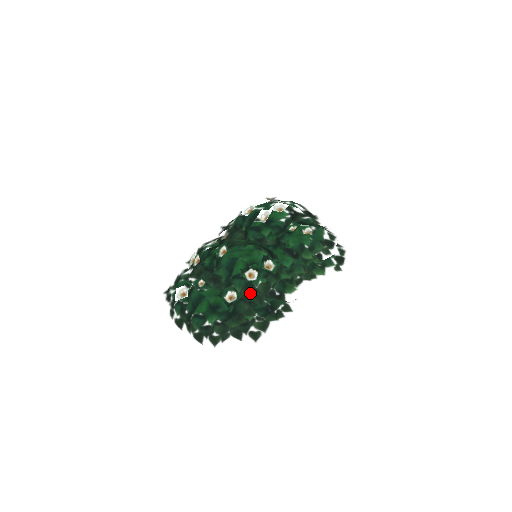
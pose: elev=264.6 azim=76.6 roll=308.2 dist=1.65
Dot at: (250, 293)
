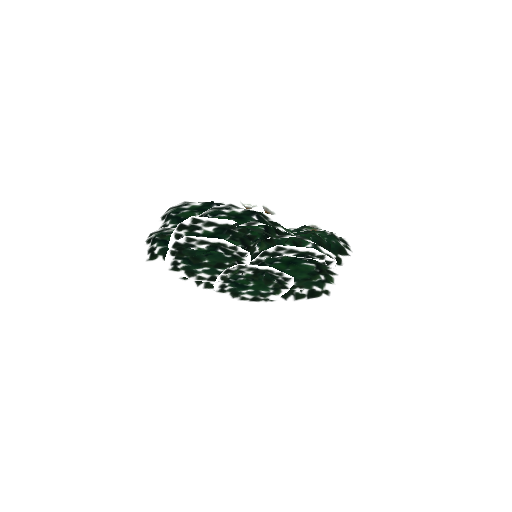
Dot at: occluded
